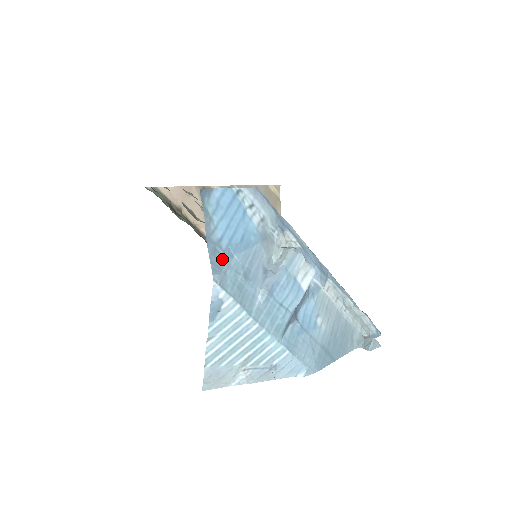
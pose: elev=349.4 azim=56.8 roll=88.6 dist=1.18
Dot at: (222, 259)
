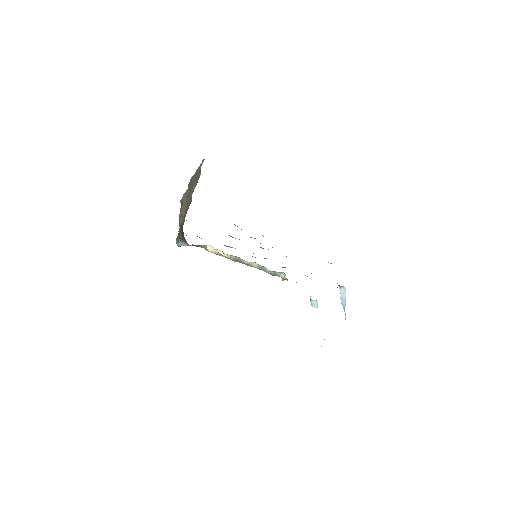
Dot at: occluded
